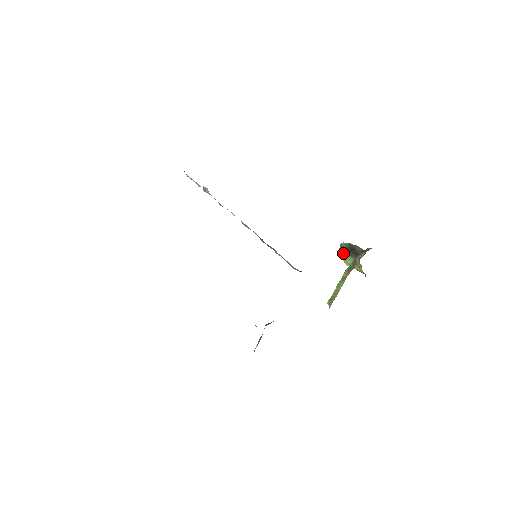
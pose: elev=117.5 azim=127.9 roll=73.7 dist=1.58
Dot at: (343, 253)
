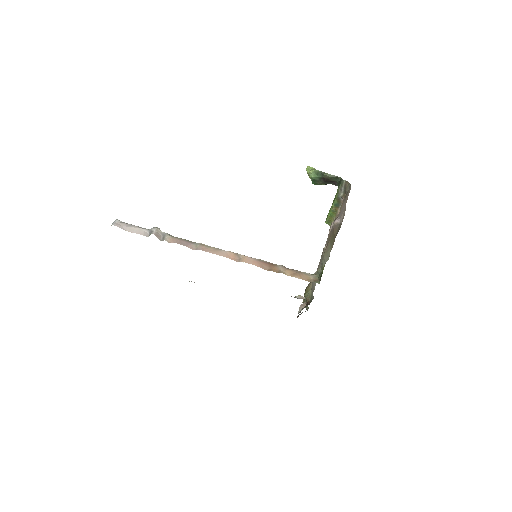
Dot at: (317, 184)
